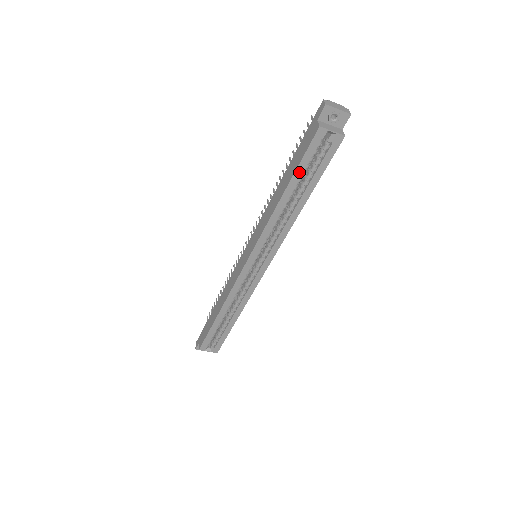
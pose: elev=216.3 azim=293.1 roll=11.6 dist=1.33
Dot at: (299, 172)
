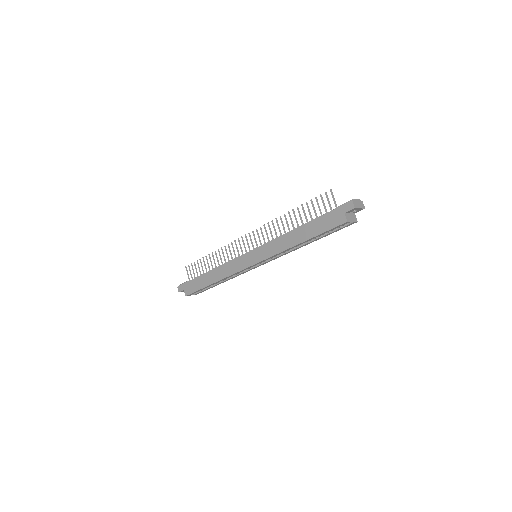
Dot at: (319, 235)
